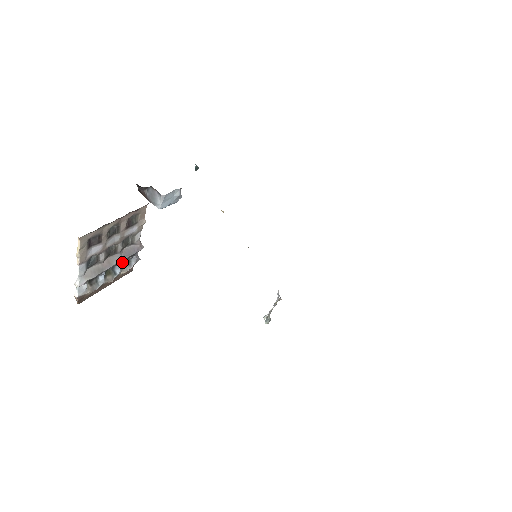
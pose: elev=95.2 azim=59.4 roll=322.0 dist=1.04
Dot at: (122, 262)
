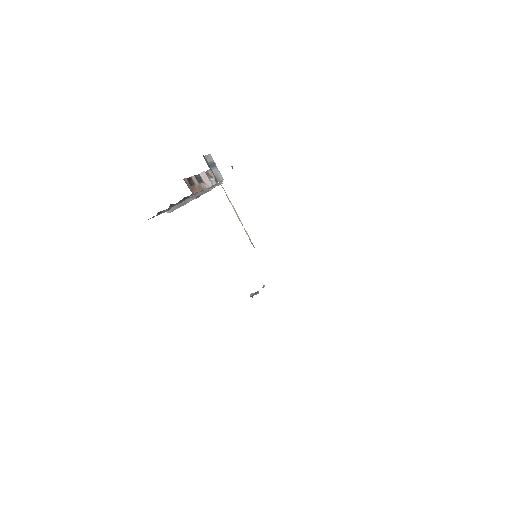
Dot at: occluded
